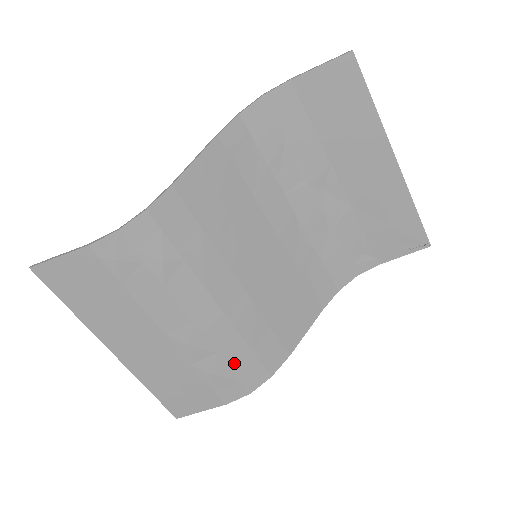
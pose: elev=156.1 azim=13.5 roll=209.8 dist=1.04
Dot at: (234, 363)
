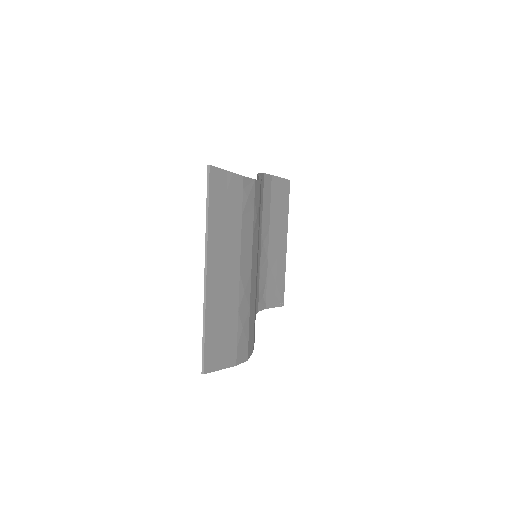
Dot at: (250, 324)
